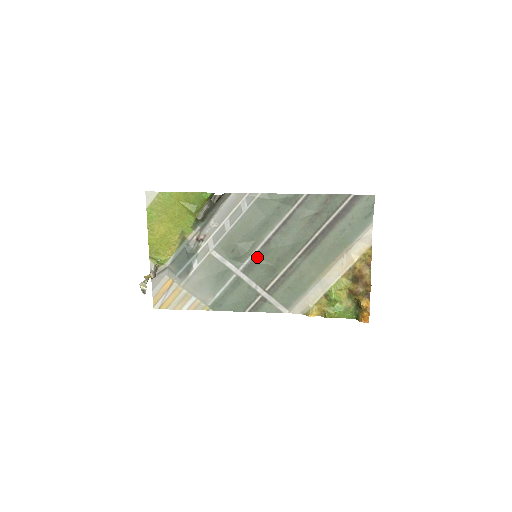
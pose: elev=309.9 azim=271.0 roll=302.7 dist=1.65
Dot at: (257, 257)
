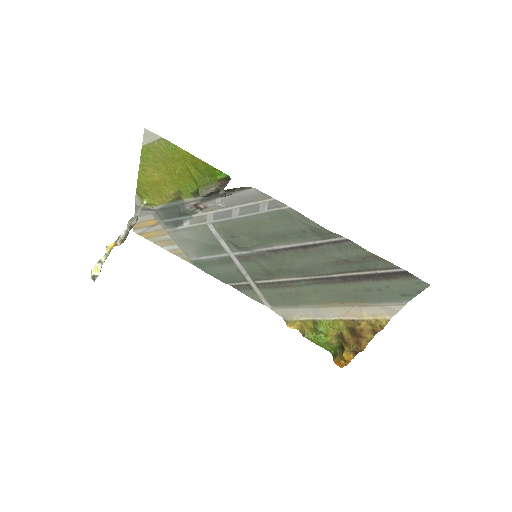
Dot at: (258, 255)
